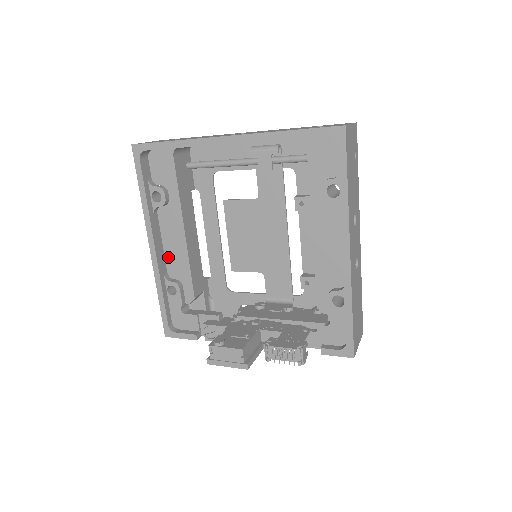
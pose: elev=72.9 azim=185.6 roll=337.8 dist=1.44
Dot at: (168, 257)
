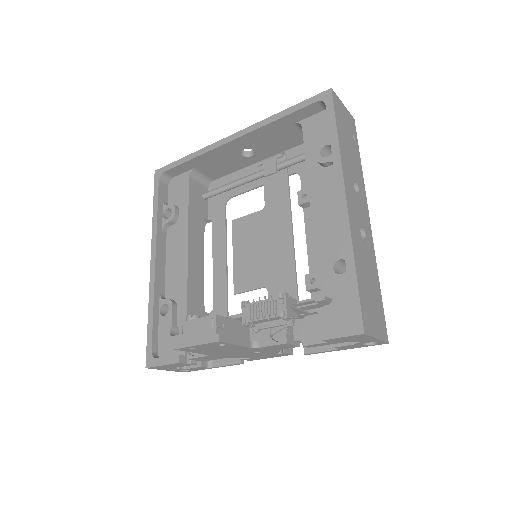
Dot at: (168, 276)
